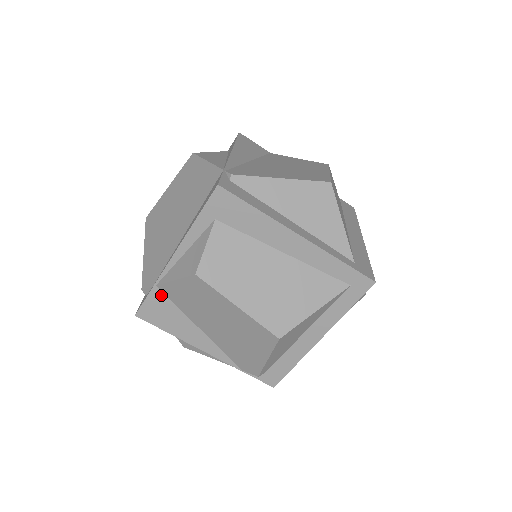
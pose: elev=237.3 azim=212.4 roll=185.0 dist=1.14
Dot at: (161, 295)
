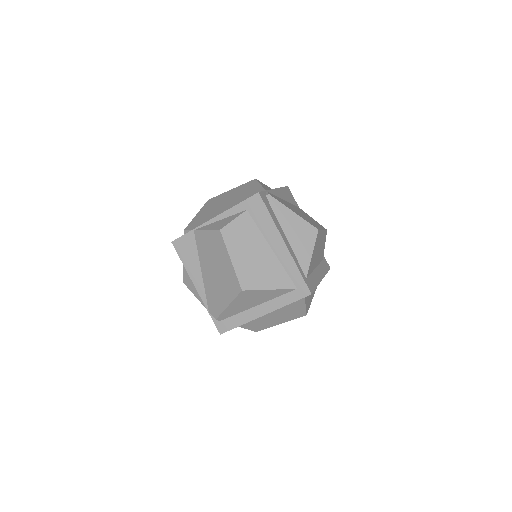
Dot at: (193, 237)
